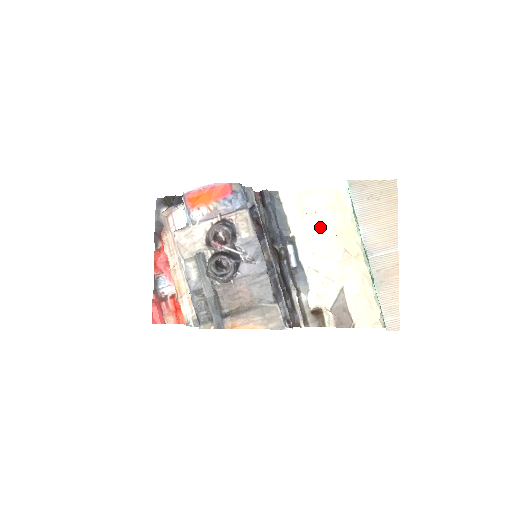
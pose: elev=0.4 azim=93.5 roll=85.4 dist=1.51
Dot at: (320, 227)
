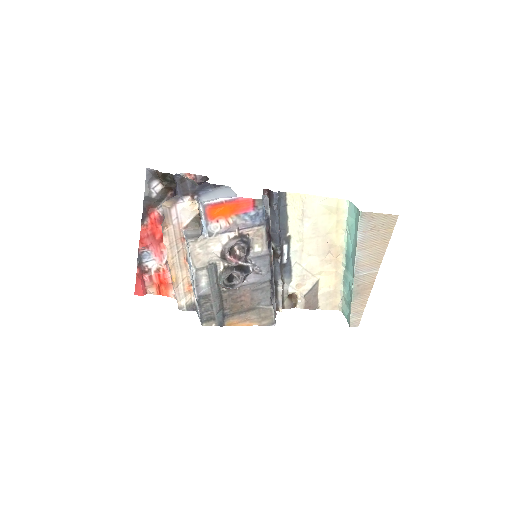
Dot at: (315, 230)
